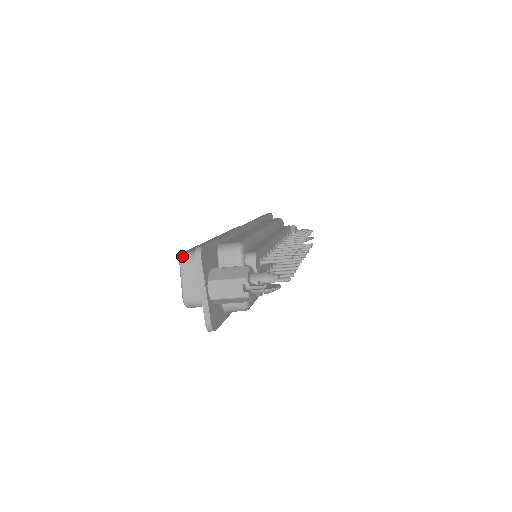
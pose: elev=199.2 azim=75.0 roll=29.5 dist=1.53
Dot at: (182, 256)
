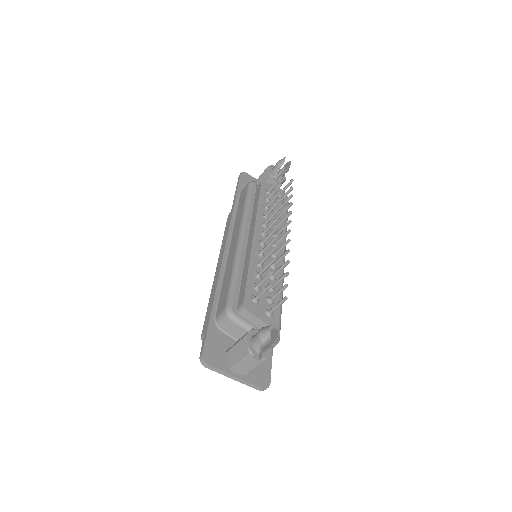
Dot at: occluded
